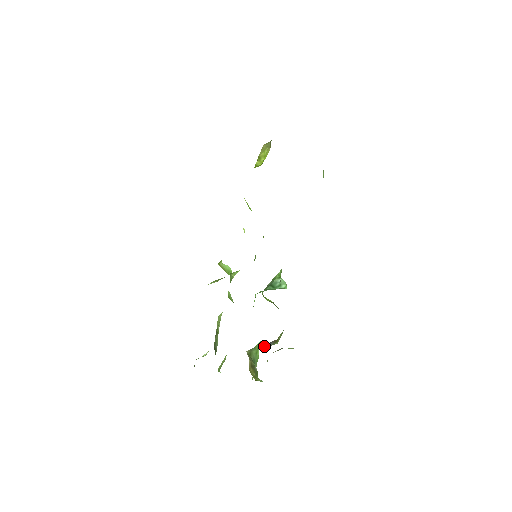
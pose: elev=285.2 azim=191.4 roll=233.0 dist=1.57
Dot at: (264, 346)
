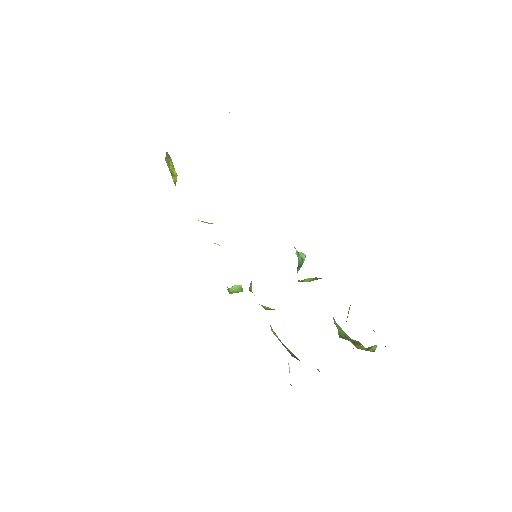
Dot at: occluded
